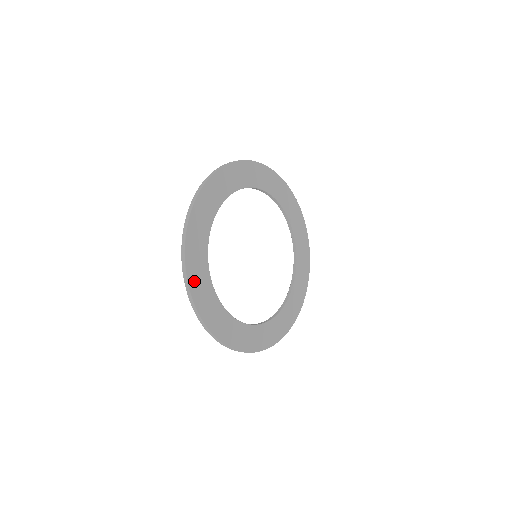
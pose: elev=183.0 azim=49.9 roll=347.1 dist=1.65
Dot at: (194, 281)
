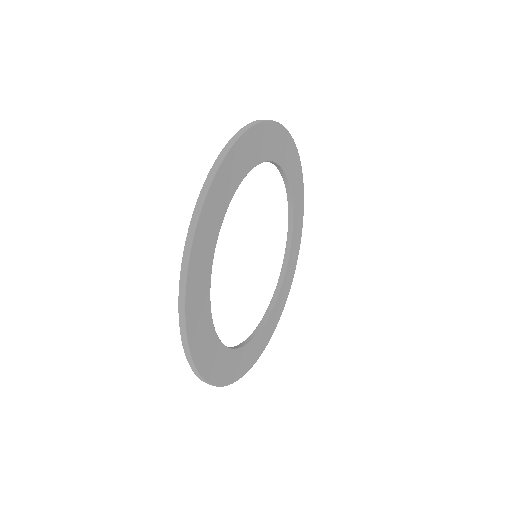
Dot at: (198, 350)
